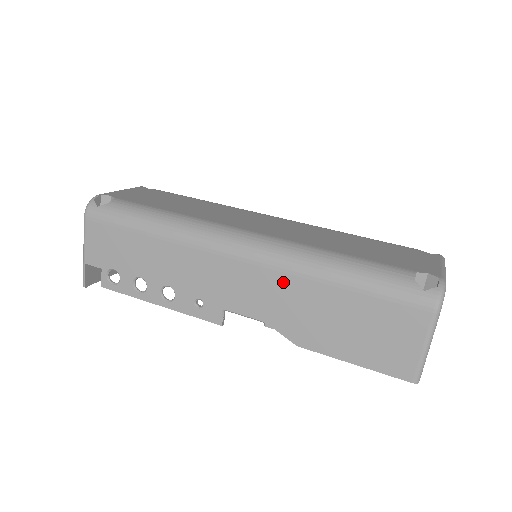
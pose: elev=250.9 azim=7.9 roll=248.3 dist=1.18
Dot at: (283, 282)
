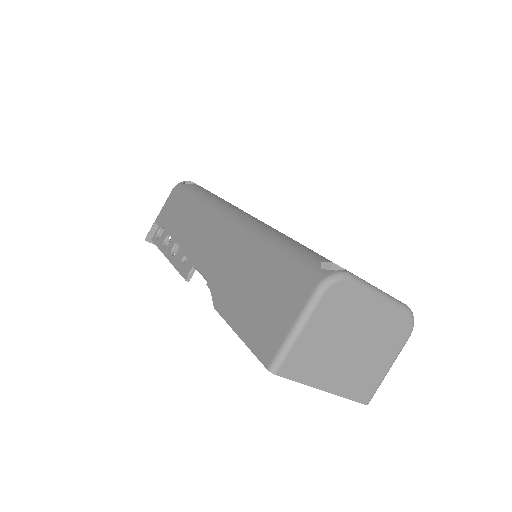
Dot at: (235, 245)
